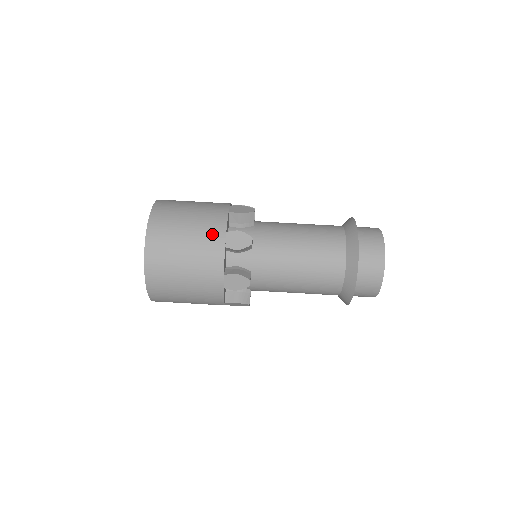
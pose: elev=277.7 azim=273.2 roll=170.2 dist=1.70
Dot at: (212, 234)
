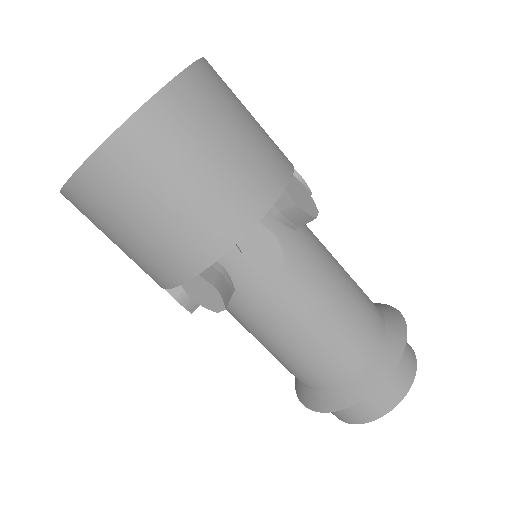
Dot at: (175, 260)
